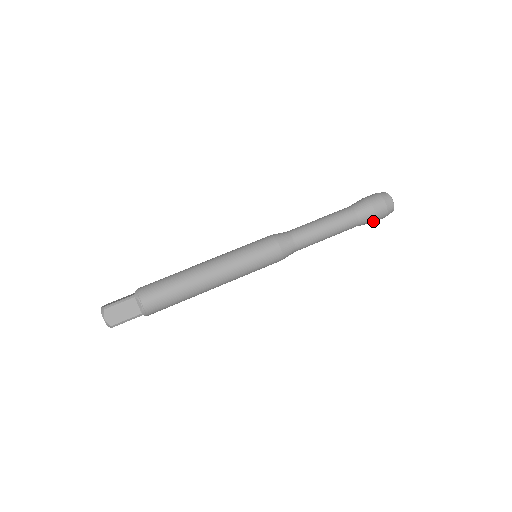
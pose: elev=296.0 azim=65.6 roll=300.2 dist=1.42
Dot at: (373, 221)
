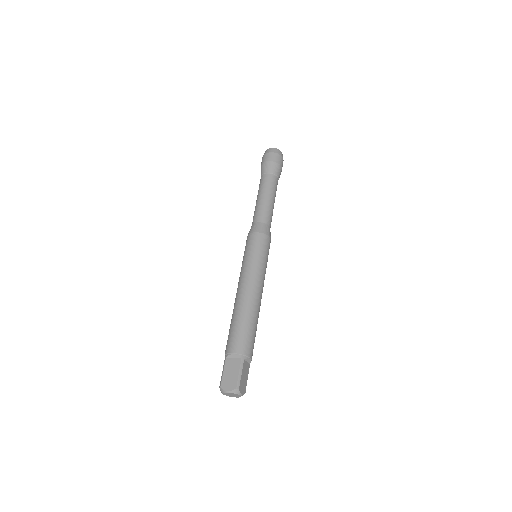
Dot at: (279, 165)
